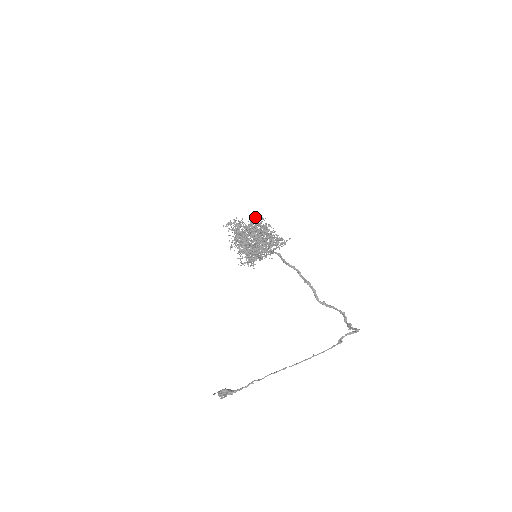
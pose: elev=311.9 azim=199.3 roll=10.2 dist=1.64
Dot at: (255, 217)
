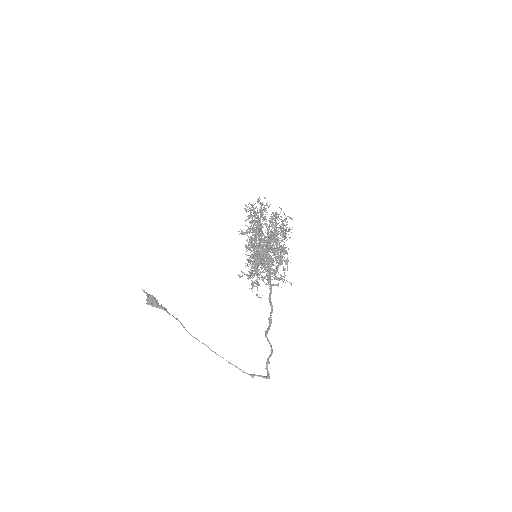
Dot at: occluded
